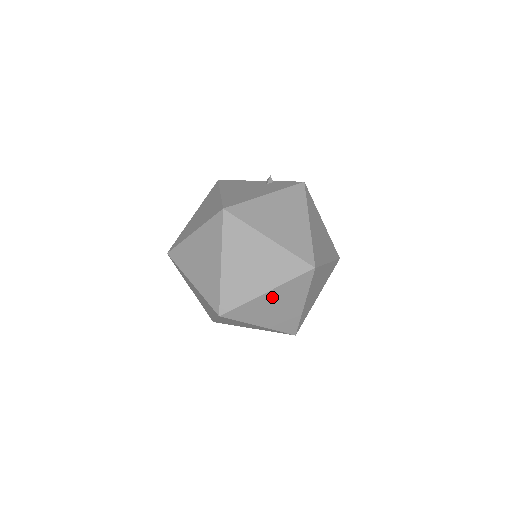
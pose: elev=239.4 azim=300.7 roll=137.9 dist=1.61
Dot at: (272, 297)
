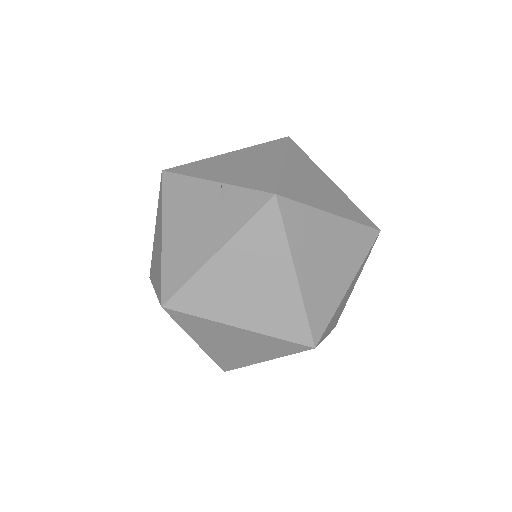
Dot at: occluded
